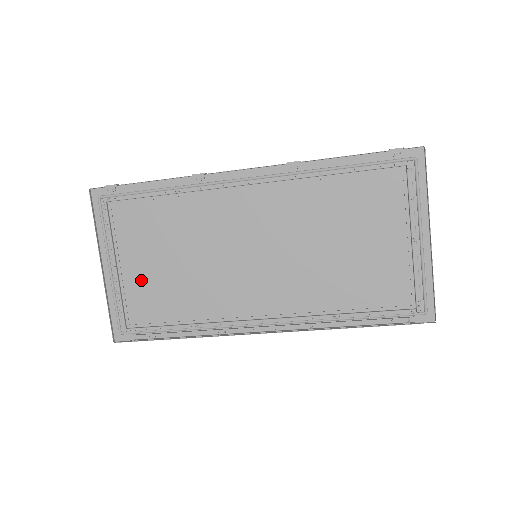
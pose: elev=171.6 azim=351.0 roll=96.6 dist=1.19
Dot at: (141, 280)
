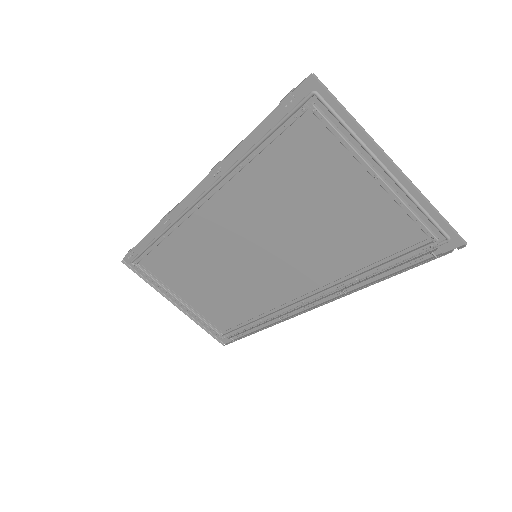
Dot at: (202, 303)
